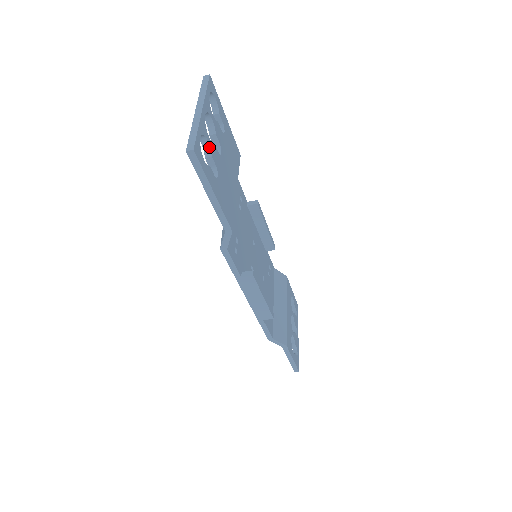
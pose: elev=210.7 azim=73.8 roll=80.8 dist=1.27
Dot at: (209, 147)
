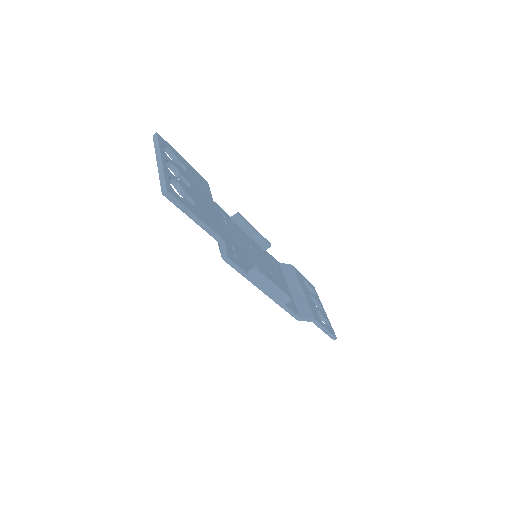
Dot at: (179, 185)
